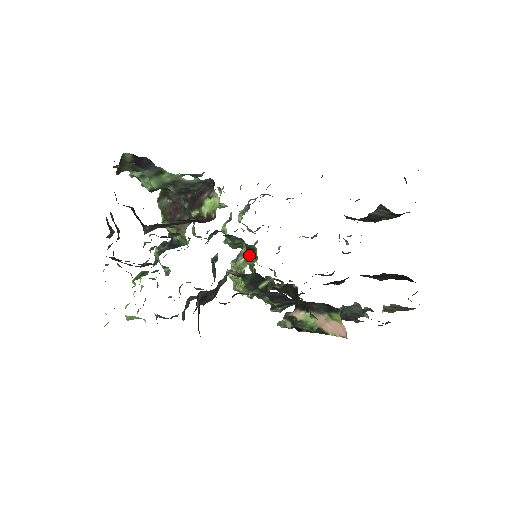
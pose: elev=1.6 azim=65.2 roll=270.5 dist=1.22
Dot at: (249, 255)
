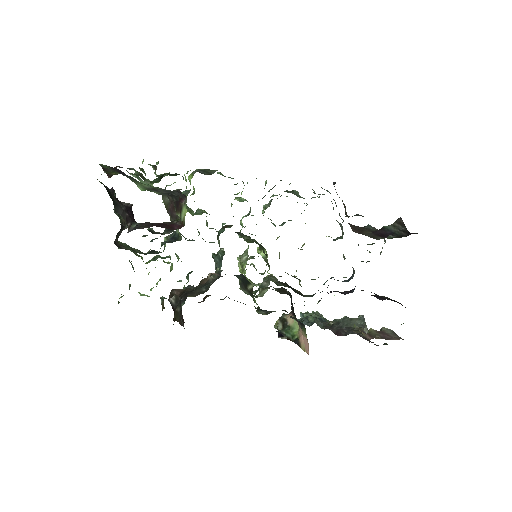
Dot at: occluded
